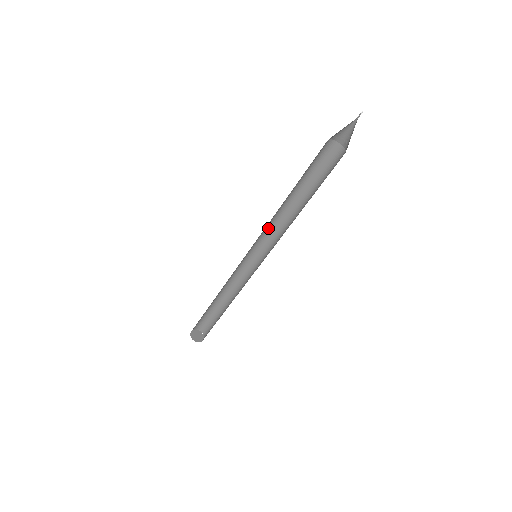
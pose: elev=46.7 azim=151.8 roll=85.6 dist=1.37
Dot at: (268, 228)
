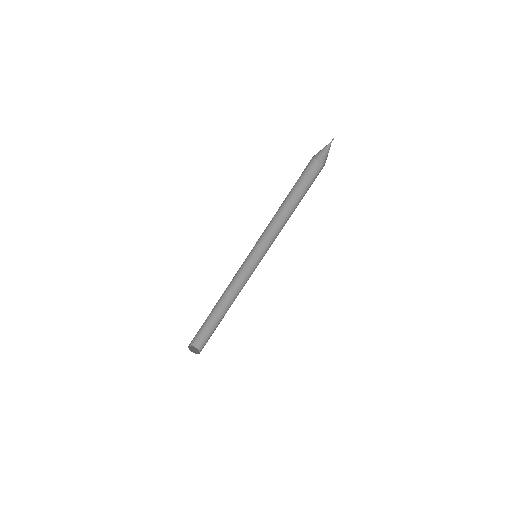
Dot at: (272, 236)
